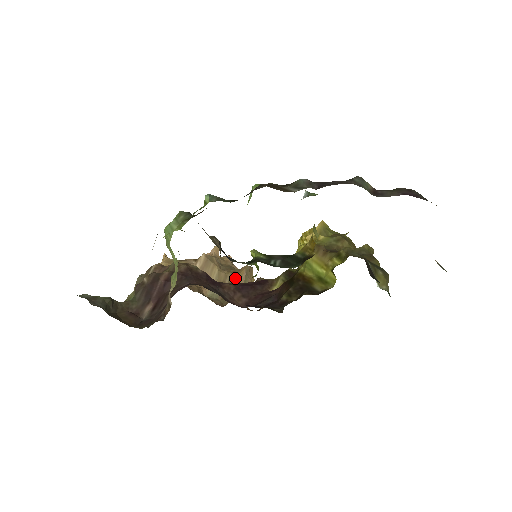
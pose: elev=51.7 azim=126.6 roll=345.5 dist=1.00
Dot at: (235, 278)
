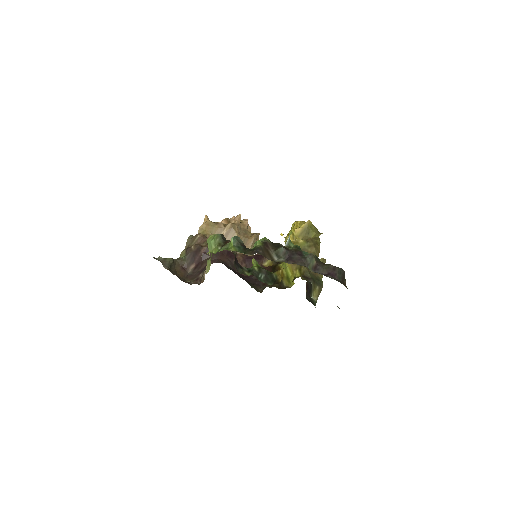
Dot at: (246, 242)
